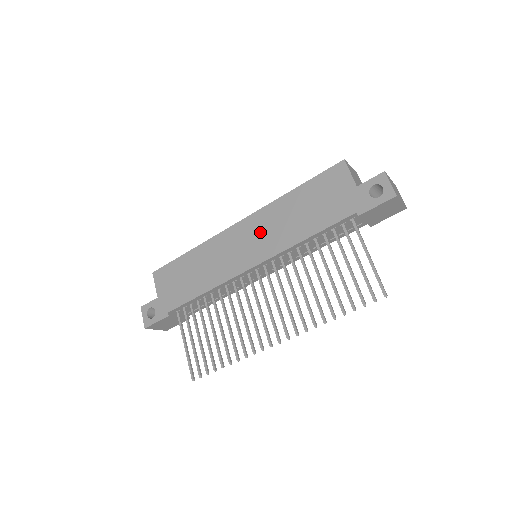
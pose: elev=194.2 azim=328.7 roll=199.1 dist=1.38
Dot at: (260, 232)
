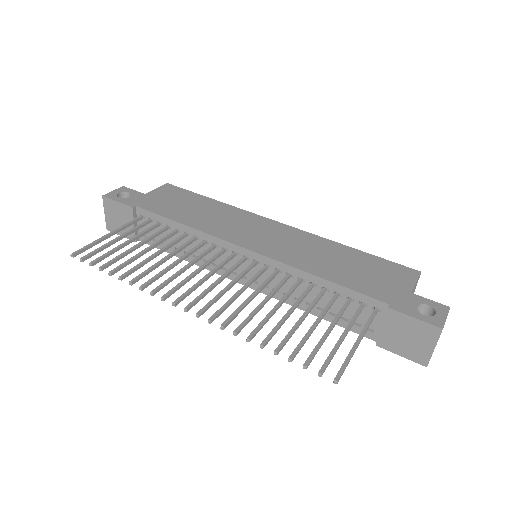
Dot at: (287, 240)
